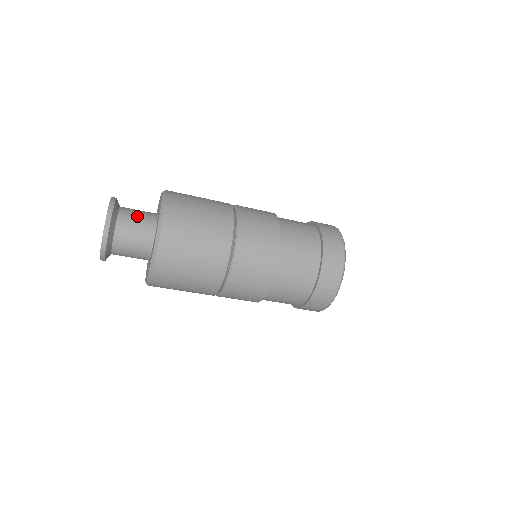
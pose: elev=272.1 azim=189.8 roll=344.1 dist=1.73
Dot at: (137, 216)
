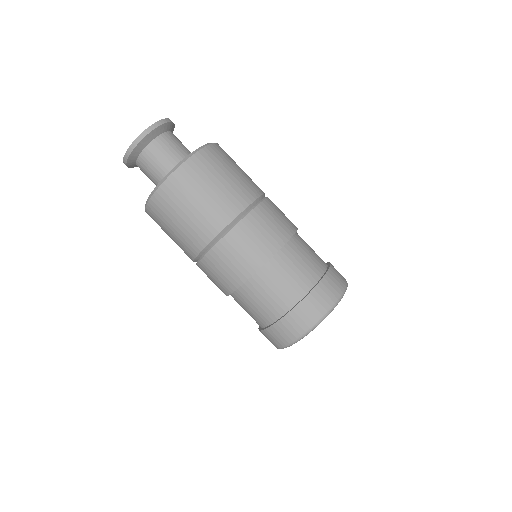
Dot at: (166, 153)
